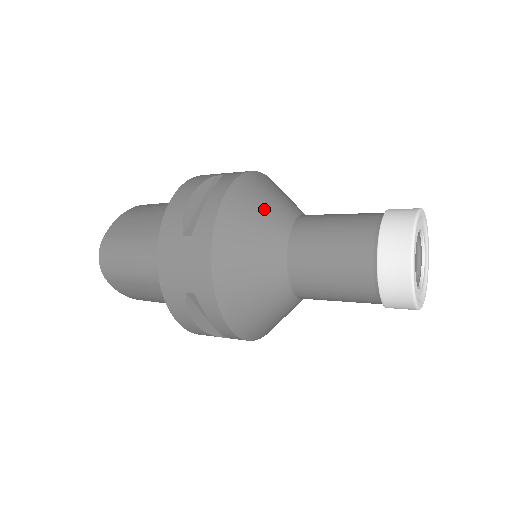
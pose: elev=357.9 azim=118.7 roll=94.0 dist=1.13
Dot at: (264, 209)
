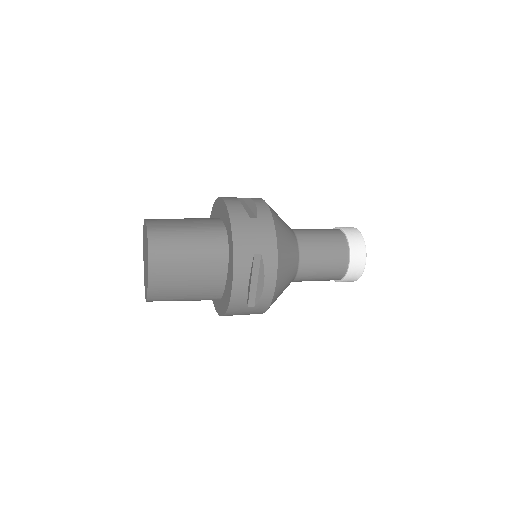
Dot at: occluded
